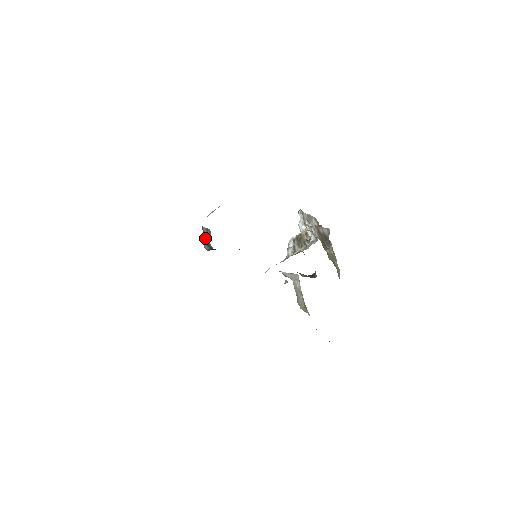
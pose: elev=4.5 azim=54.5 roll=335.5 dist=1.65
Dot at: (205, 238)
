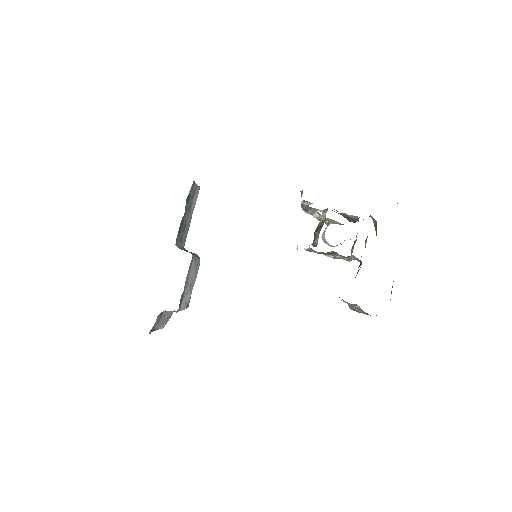
Dot at: occluded
